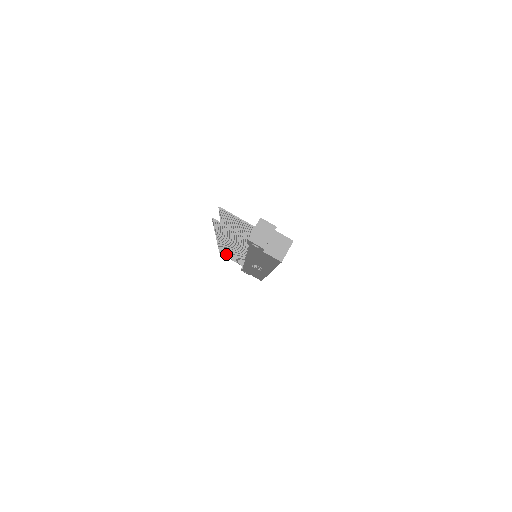
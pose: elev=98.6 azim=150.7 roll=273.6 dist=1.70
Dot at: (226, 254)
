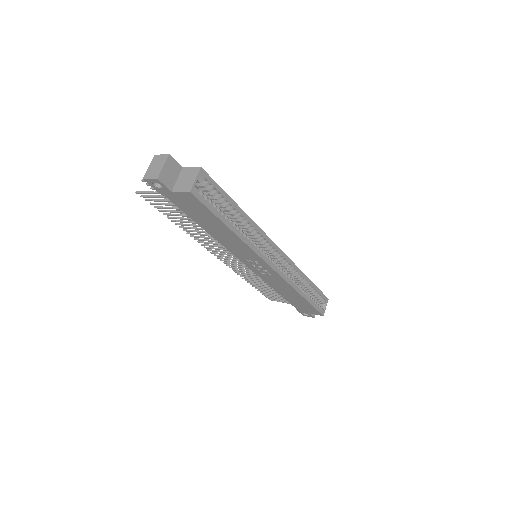
Dot at: (265, 291)
